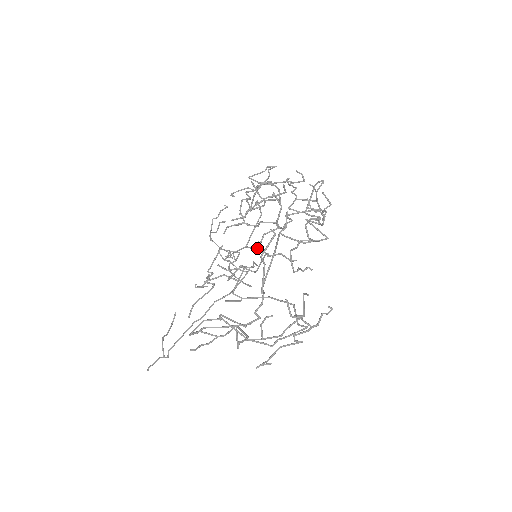
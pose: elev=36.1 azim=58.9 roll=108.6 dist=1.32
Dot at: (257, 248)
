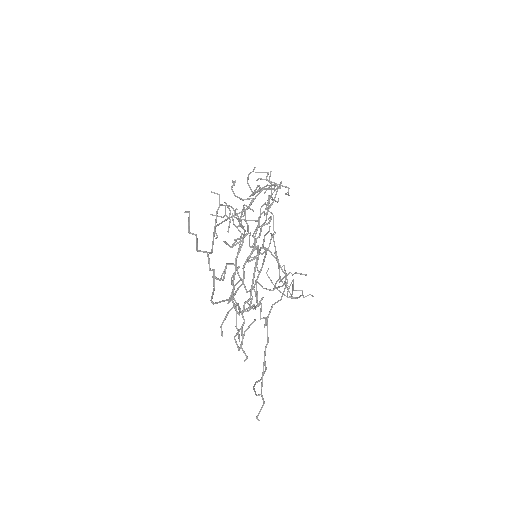
Dot at: occluded
